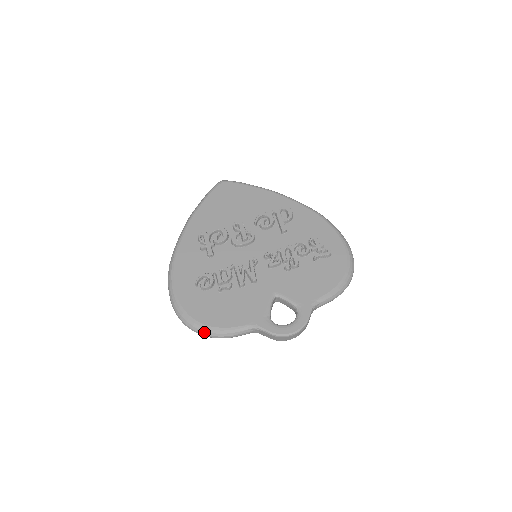
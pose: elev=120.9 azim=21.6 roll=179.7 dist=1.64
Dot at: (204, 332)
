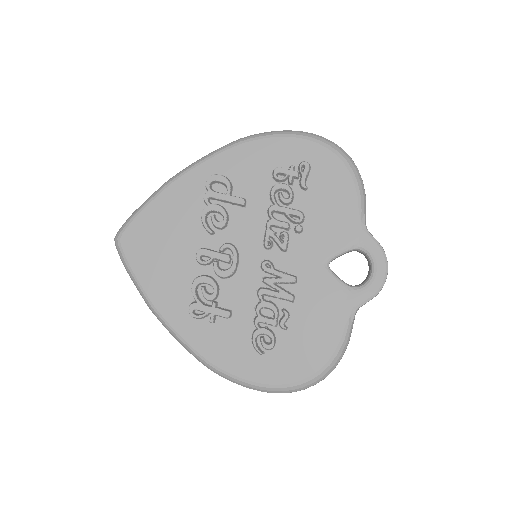
Dot at: (327, 373)
